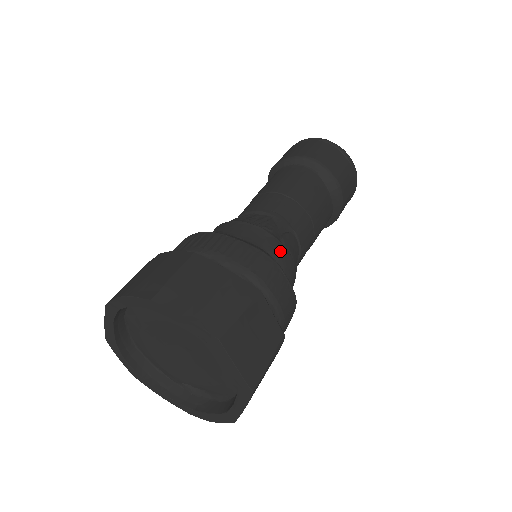
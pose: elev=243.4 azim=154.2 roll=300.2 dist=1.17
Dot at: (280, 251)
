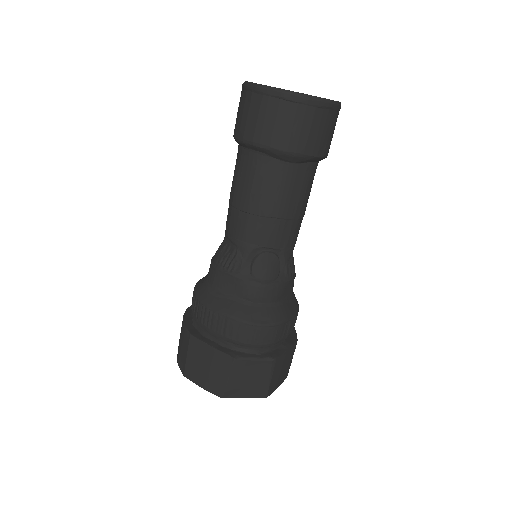
Dot at: (250, 291)
